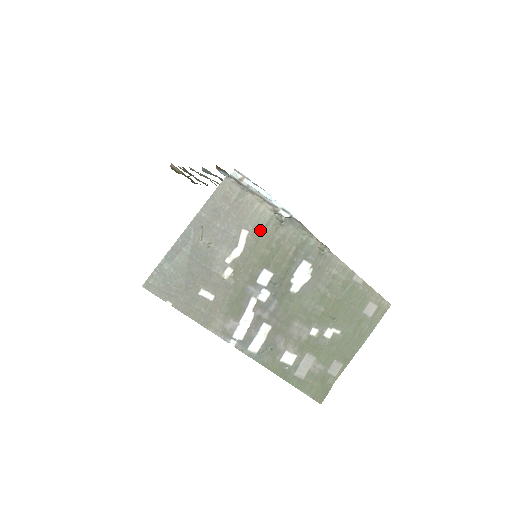
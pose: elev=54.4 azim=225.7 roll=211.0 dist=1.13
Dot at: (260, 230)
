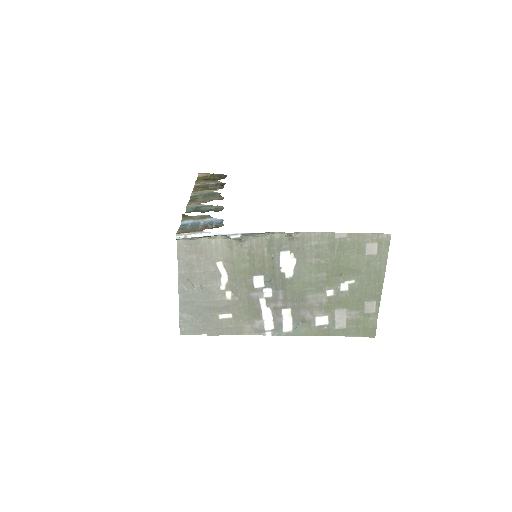
Dot at: (229, 255)
